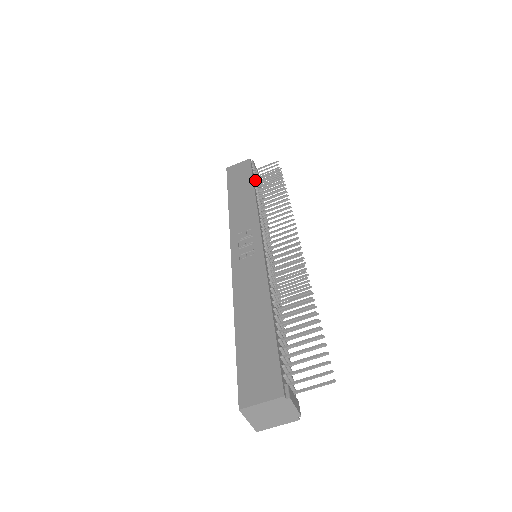
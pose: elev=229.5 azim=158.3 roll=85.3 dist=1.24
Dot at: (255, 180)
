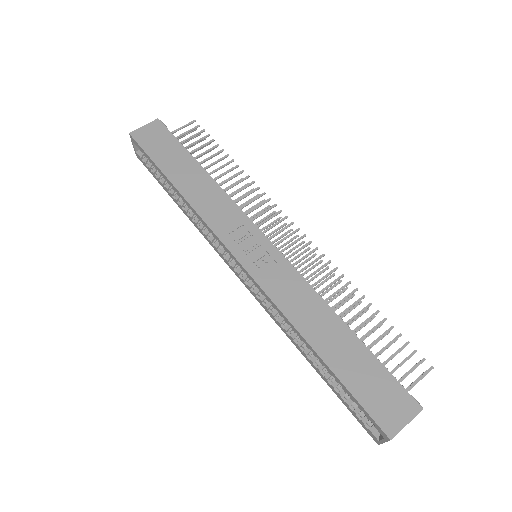
Dot at: (189, 152)
